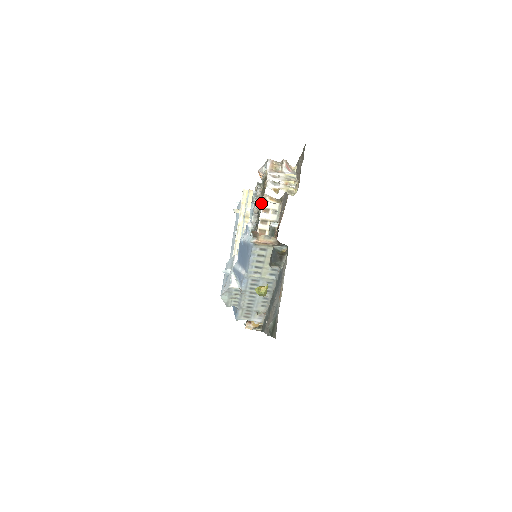
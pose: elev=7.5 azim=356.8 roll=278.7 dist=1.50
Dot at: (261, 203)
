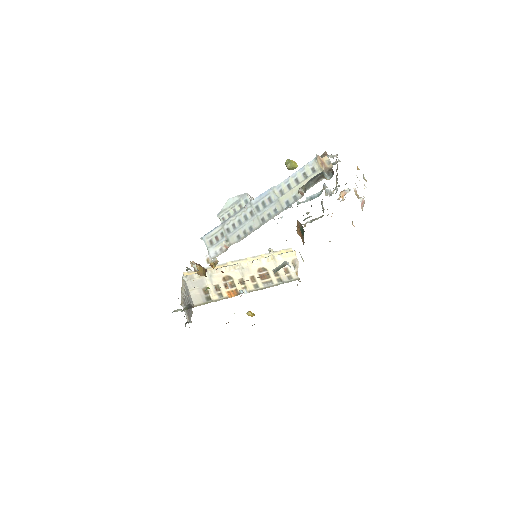
Dot at: occluded
